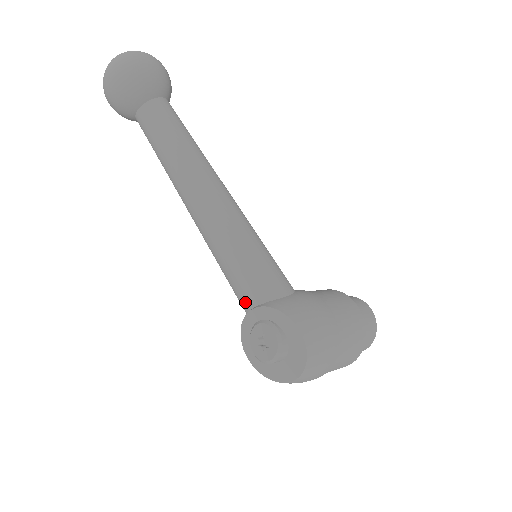
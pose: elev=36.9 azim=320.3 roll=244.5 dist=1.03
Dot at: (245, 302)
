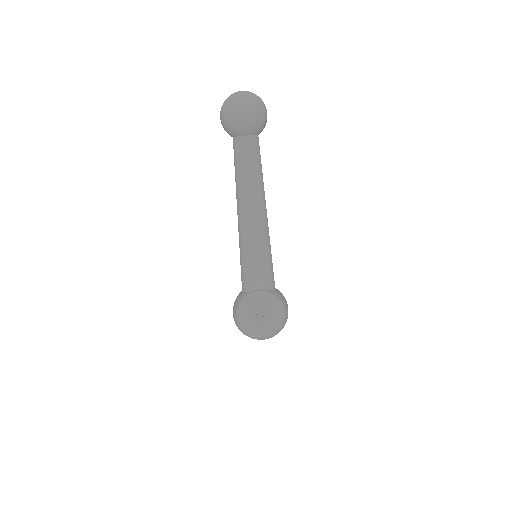
Dot at: (254, 285)
